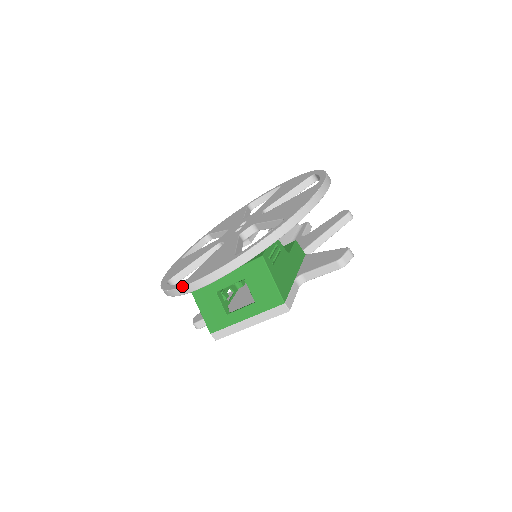
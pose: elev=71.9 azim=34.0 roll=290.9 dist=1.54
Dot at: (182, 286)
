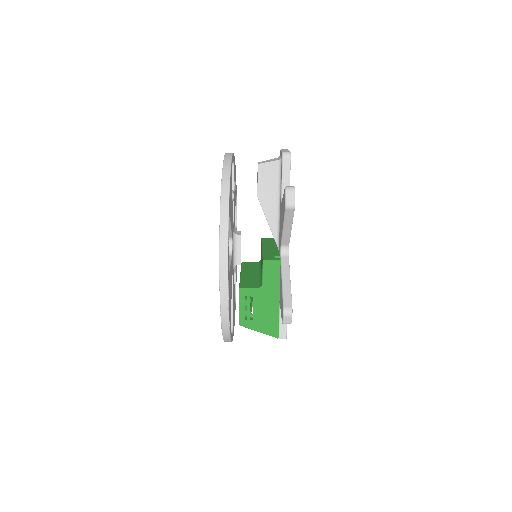
Dot at: occluded
